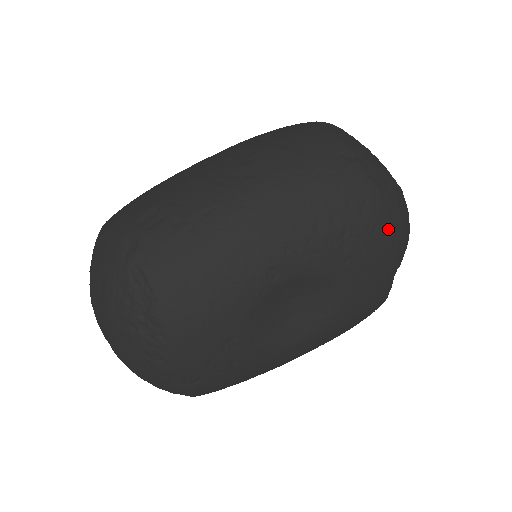
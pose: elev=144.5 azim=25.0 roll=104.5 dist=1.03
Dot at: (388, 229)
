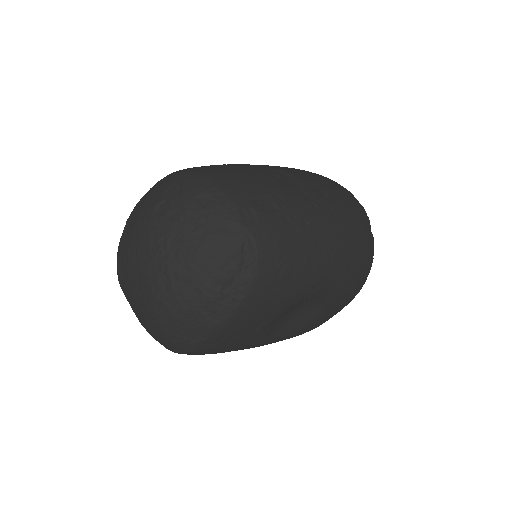
Dot at: (362, 286)
